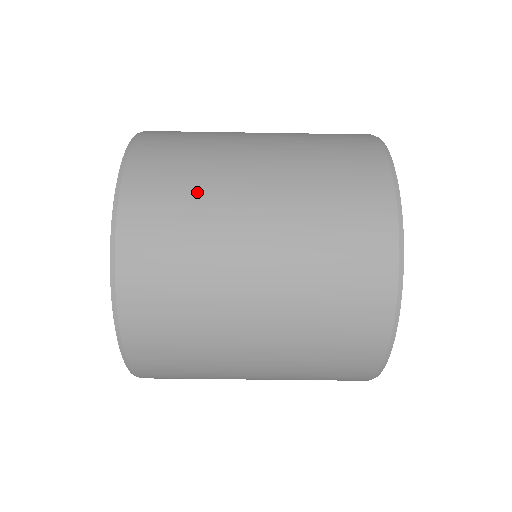
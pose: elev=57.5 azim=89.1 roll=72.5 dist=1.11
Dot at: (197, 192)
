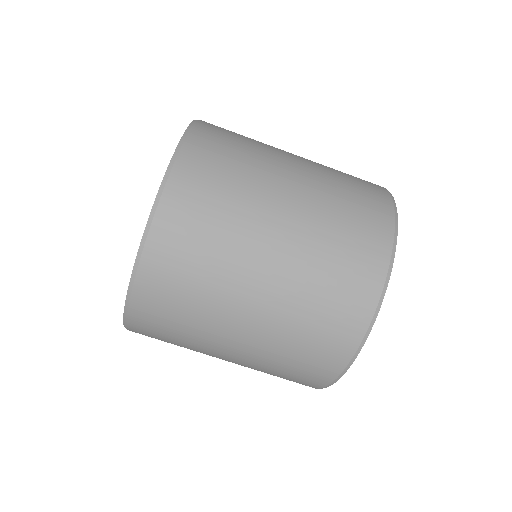
Dot at: (229, 211)
